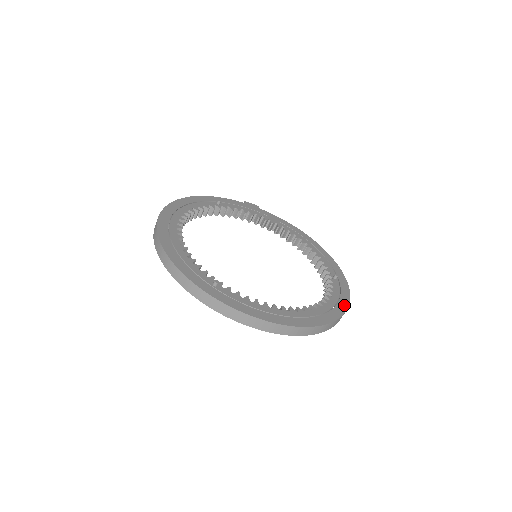
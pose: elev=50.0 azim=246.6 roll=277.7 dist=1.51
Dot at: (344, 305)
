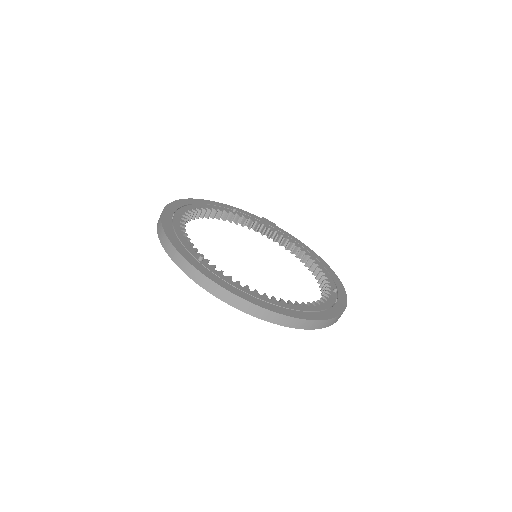
Dot at: (335, 313)
